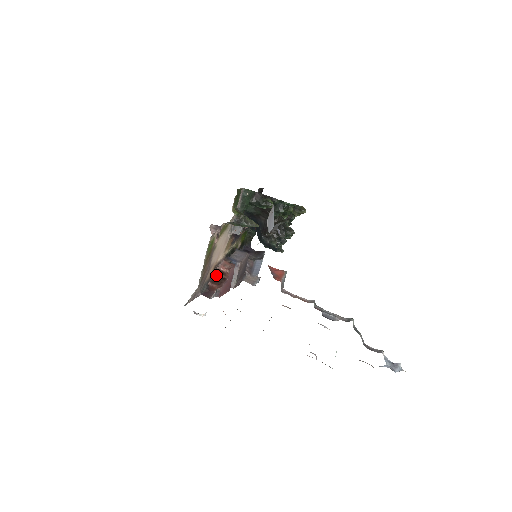
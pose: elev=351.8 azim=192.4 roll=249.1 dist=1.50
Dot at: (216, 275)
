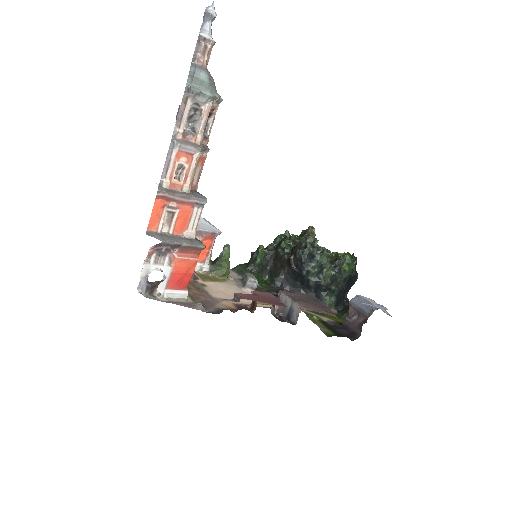
Dot at: occluded
